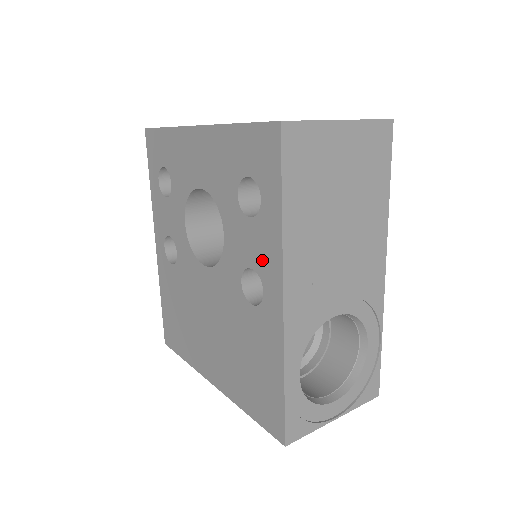
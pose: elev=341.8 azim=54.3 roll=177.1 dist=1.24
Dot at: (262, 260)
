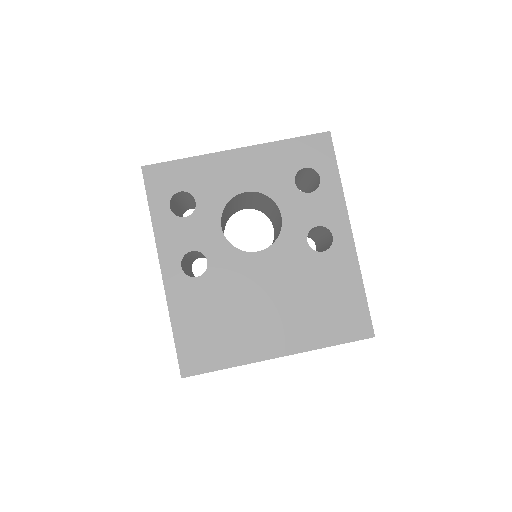
Dot at: (328, 215)
